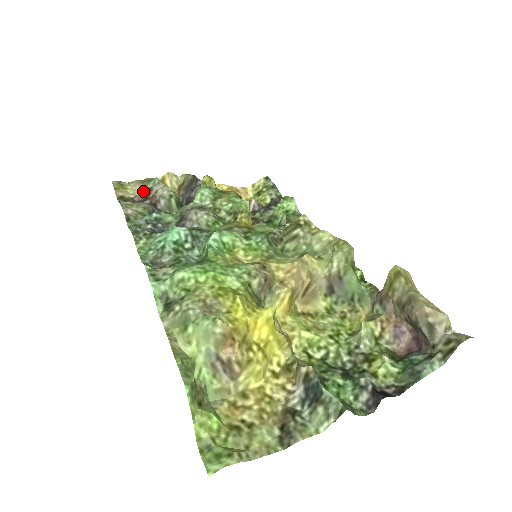
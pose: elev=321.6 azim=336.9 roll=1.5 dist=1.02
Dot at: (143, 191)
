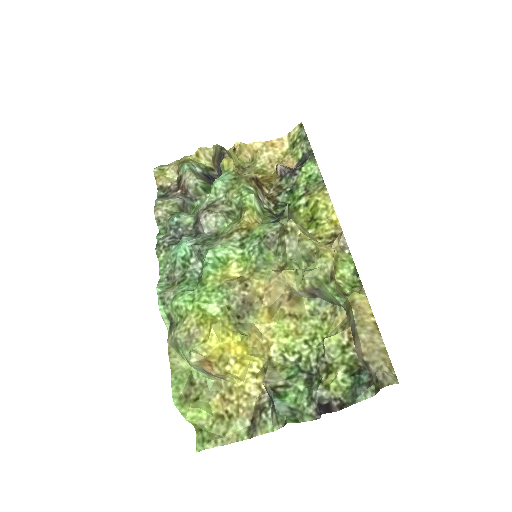
Dot at: (177, 178)
